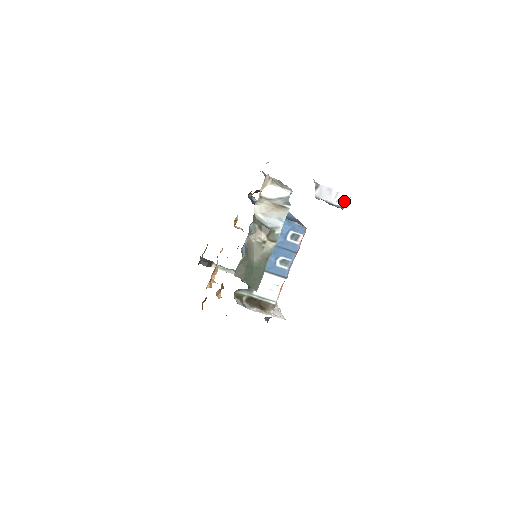
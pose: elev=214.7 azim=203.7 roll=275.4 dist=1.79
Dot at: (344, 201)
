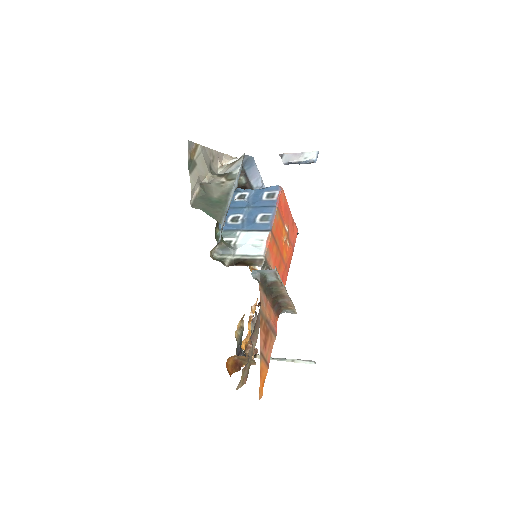
Dot at: (312, 156)
